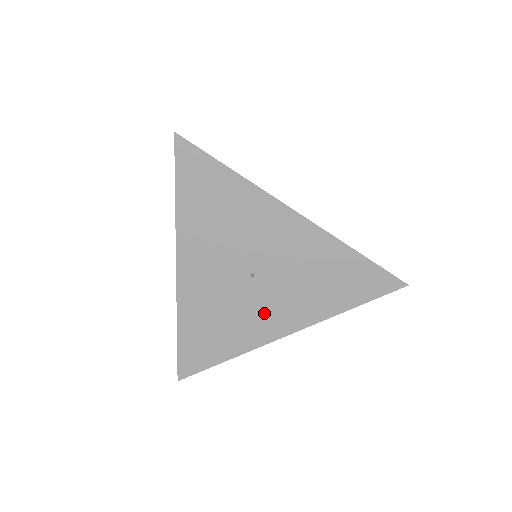
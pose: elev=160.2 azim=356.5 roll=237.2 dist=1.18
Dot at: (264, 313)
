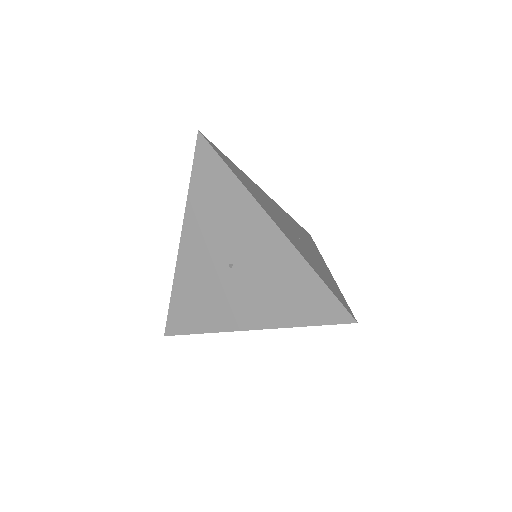
Dot at: (234, 303)
